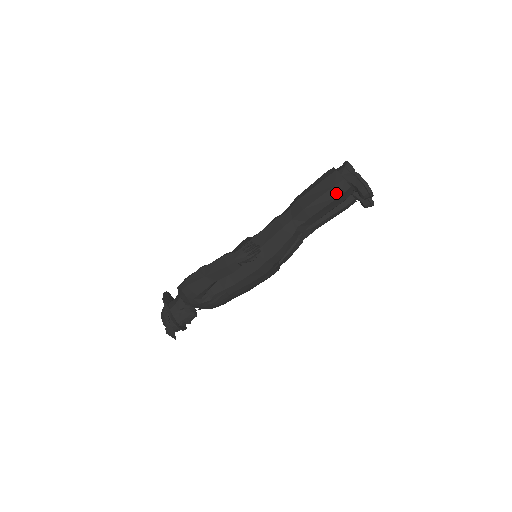
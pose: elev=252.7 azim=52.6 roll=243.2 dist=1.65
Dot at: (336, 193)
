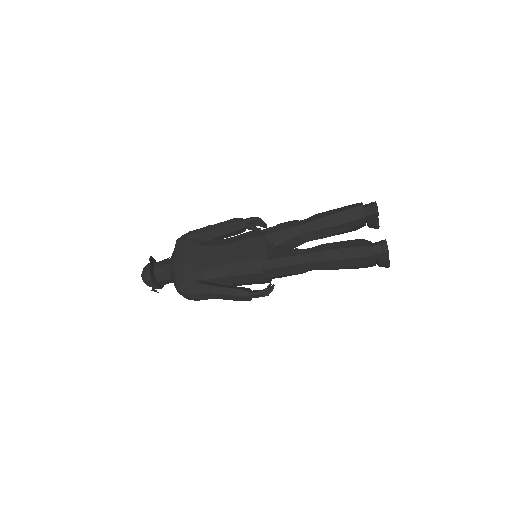
Dot at: (362, 267)
